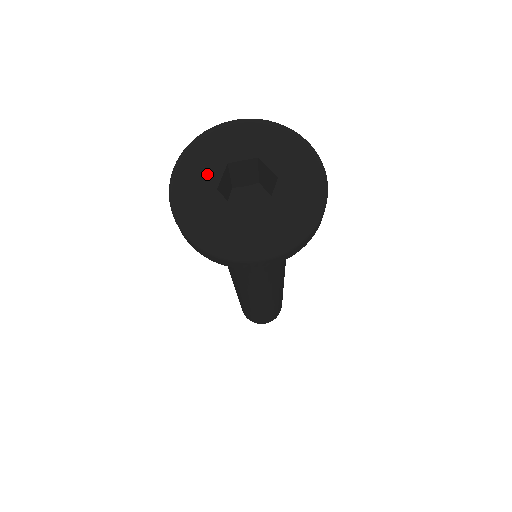
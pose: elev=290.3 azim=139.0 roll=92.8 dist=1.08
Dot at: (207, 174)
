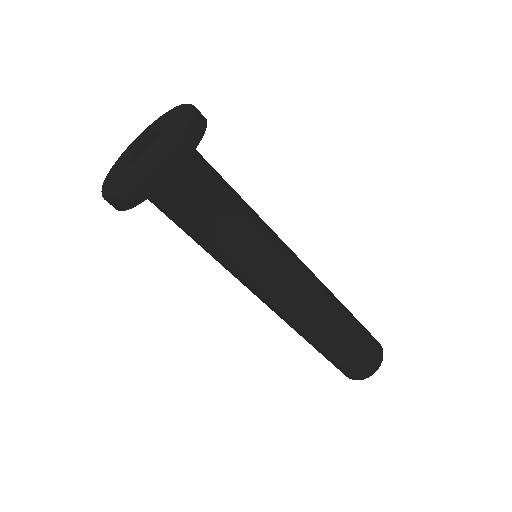
Dot at: (141, 139)
